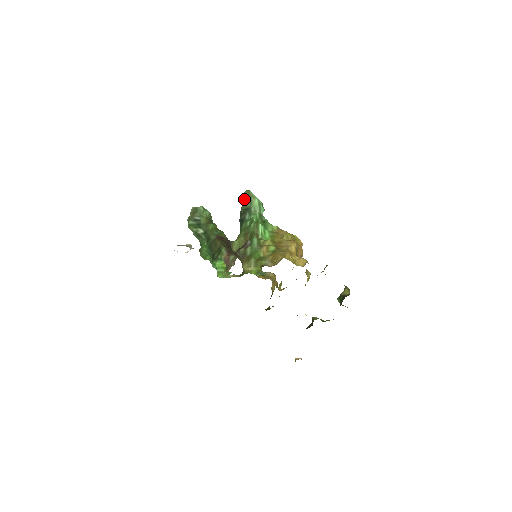
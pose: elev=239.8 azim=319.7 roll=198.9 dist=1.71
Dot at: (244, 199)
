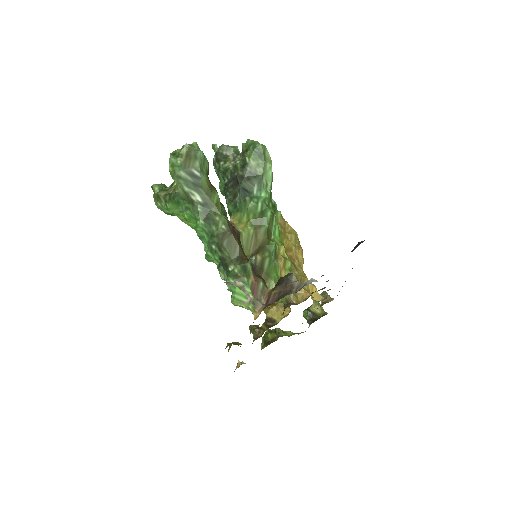
Dot at: (254, 156)
